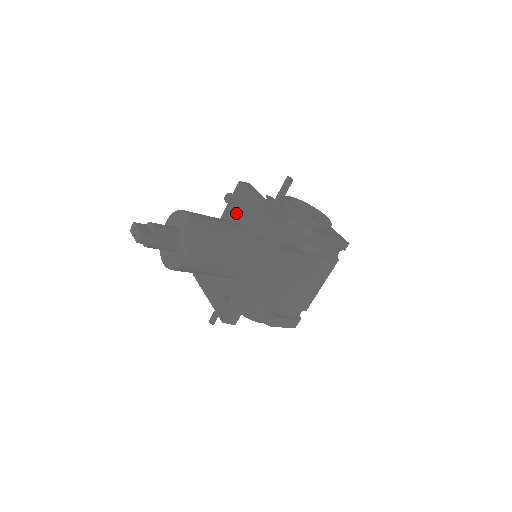
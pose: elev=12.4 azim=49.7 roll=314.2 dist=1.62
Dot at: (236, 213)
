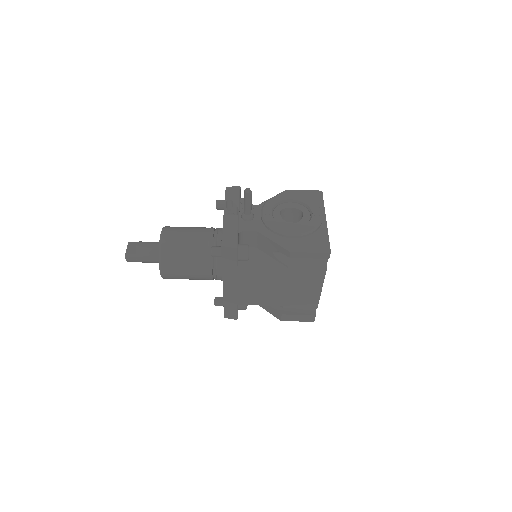
Dot at: occluded
